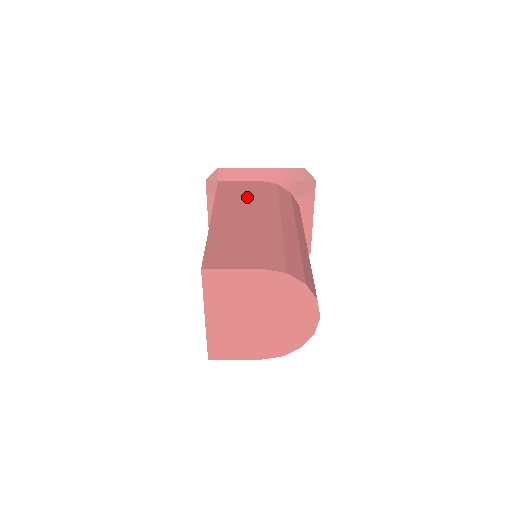
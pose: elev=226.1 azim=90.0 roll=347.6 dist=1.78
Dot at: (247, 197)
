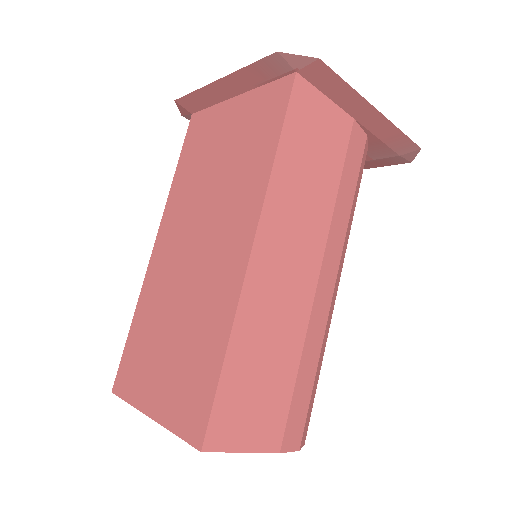
Dot at: (320, 184)
